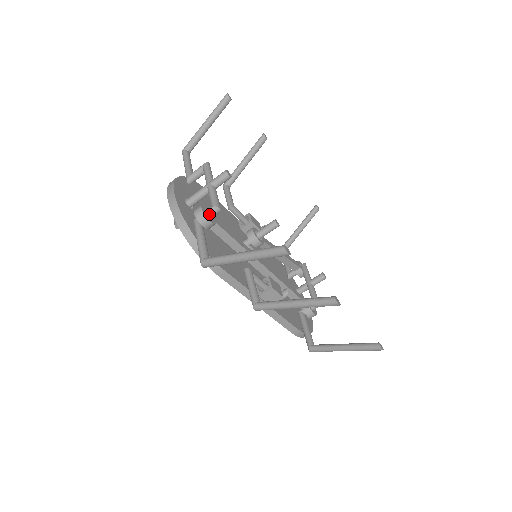
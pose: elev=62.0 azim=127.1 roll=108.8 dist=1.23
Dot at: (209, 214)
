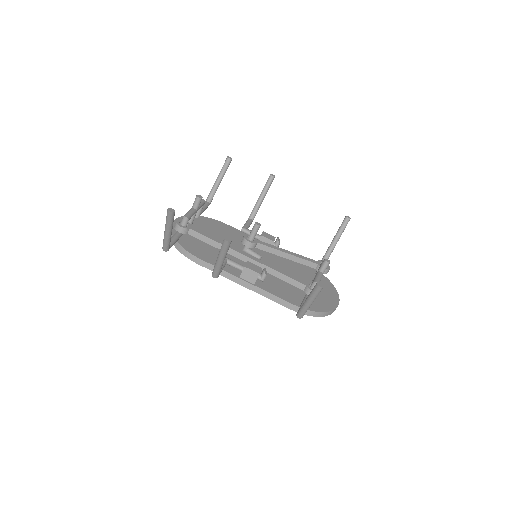
Dot at: (182, 223)
